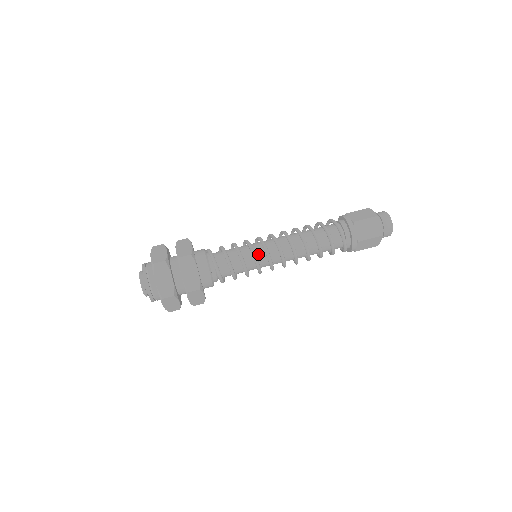
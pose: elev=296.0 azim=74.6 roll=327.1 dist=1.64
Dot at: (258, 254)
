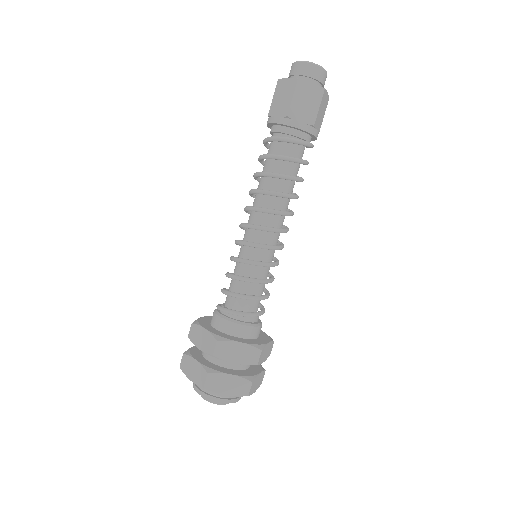
Dot at: (257, 257)
